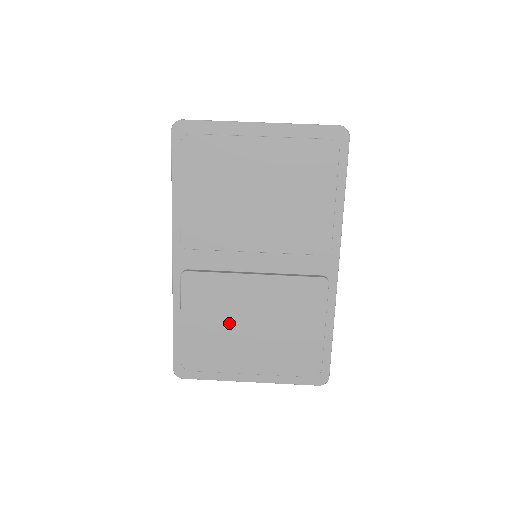
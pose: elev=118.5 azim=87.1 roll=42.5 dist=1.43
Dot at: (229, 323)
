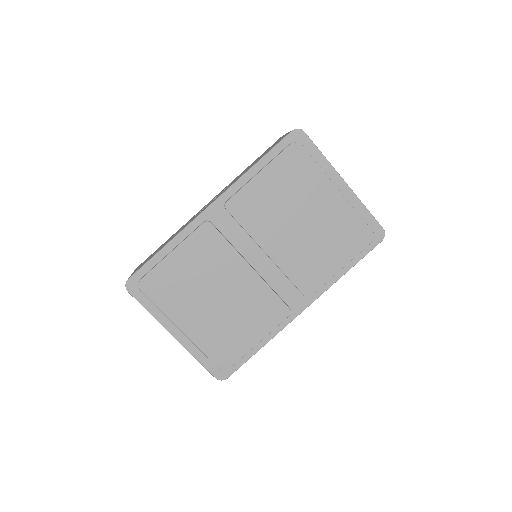
Dot at: (203, 283)
